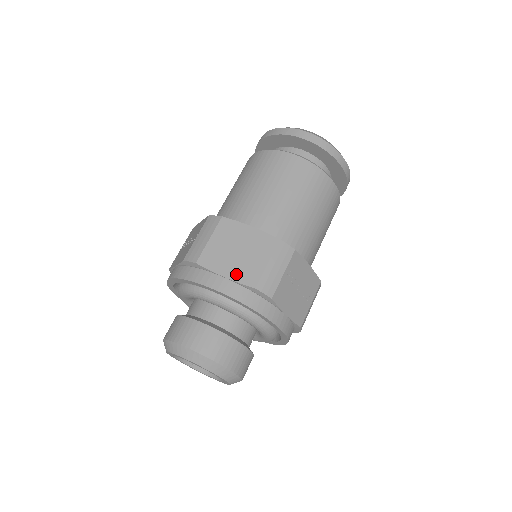
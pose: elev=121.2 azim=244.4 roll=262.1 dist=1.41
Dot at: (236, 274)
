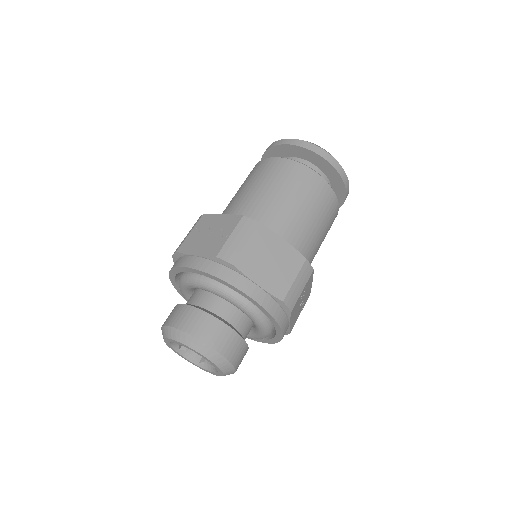
Dot at: (268, 284)
